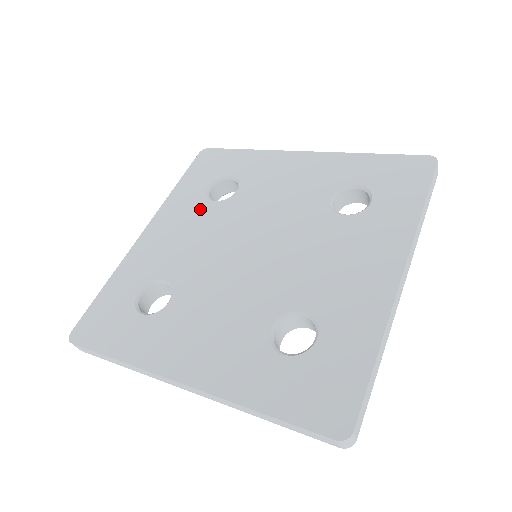
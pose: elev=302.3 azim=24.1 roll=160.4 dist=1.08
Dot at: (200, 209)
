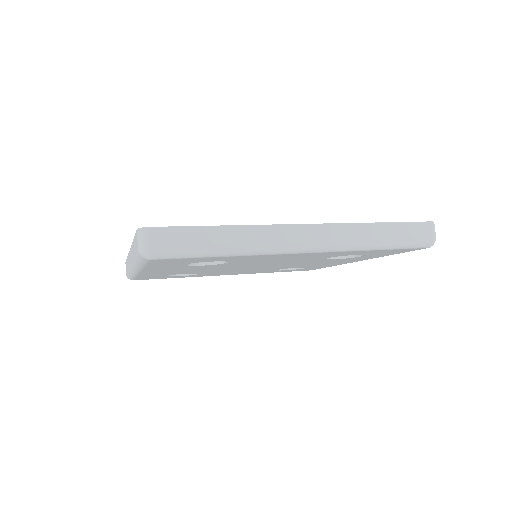
Dot at: occluded
